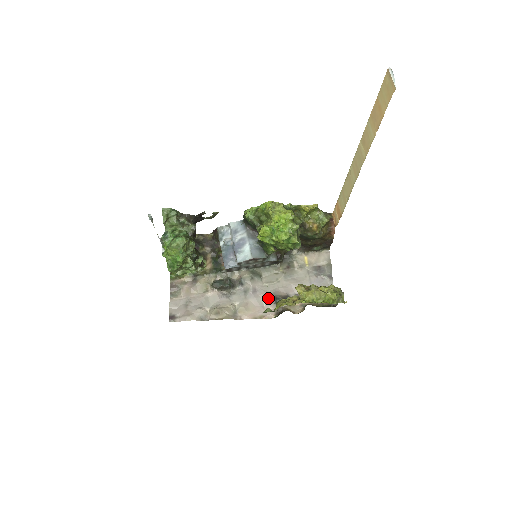
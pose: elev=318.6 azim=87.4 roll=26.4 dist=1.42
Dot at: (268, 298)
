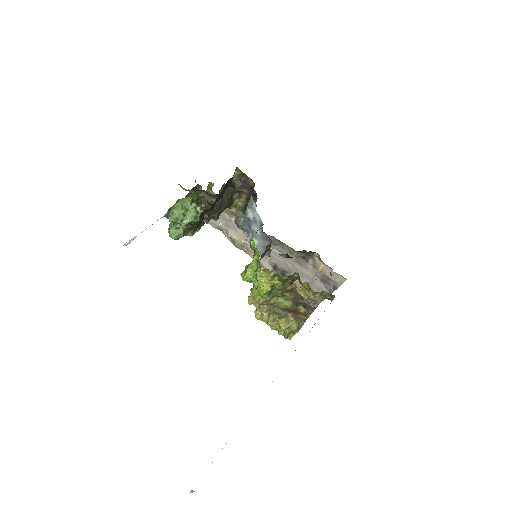
Dot at: (272, 260)
